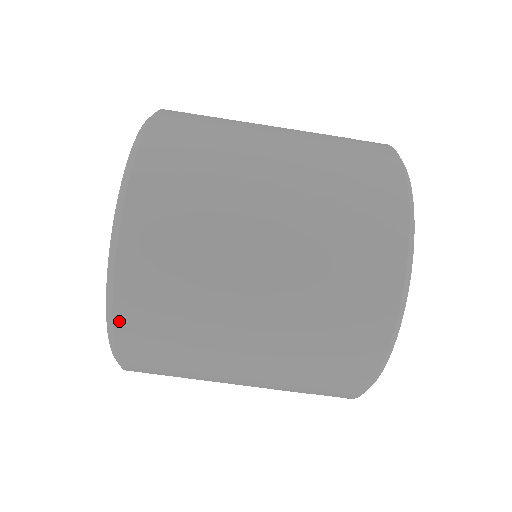
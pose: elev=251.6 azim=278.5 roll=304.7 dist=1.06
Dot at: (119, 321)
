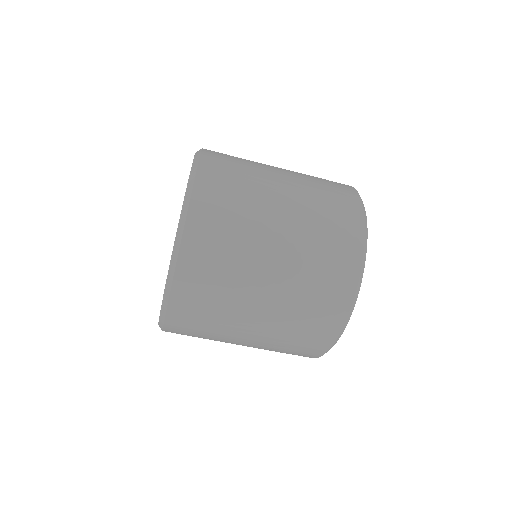
Dot at: (166, 331)
